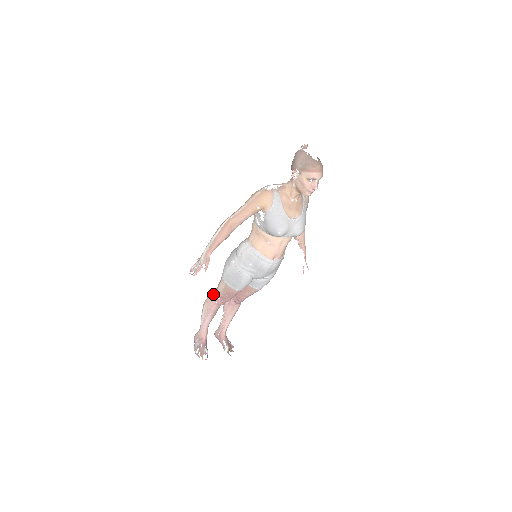
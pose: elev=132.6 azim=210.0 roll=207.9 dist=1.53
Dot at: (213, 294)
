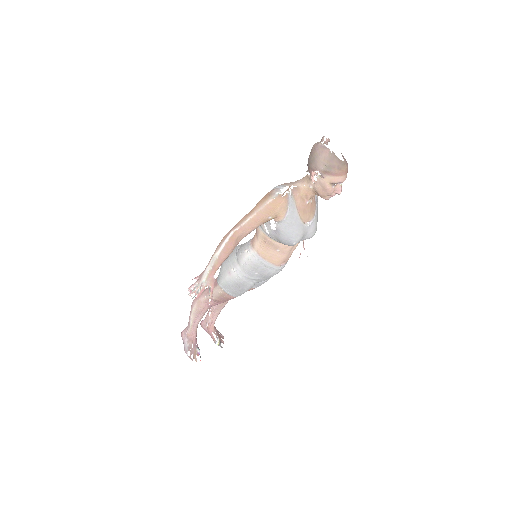
Dot at: (204, 296)
